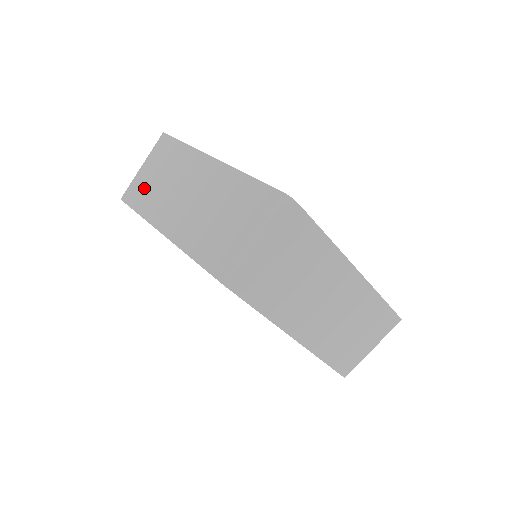
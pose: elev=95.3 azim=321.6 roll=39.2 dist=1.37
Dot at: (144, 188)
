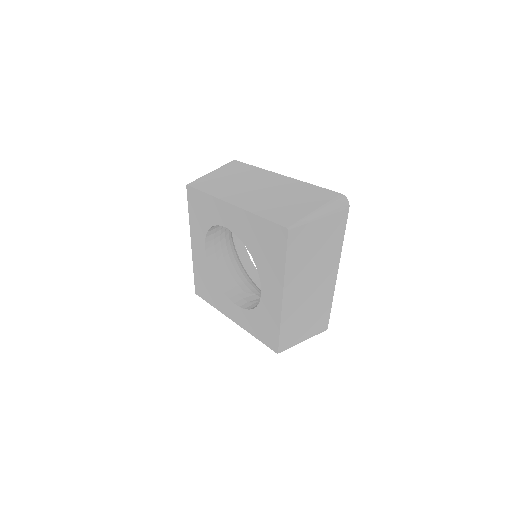
Dot at: occluded
